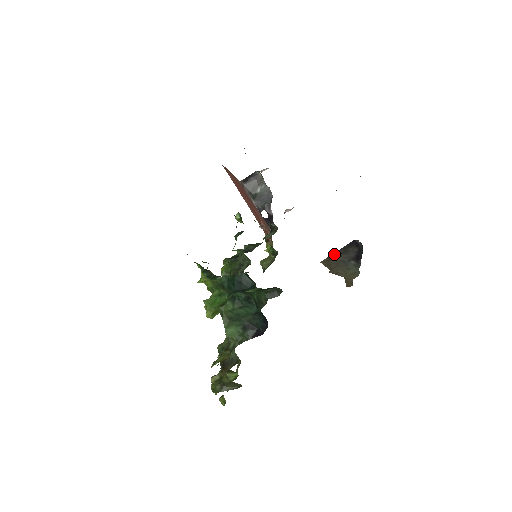
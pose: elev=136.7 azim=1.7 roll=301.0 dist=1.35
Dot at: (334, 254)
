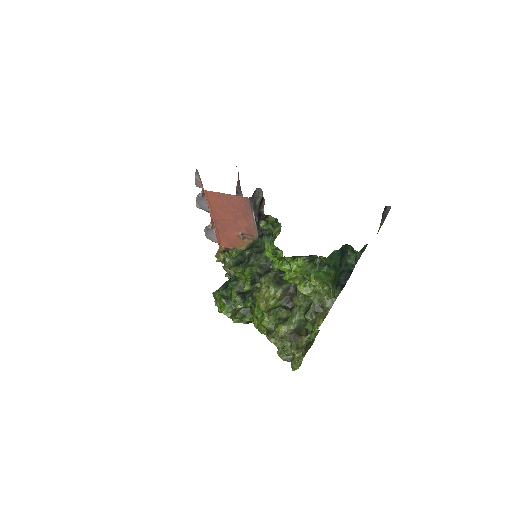
Dot at: occluded
